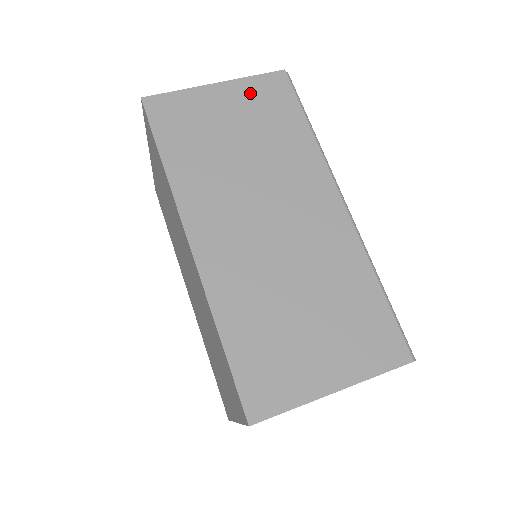
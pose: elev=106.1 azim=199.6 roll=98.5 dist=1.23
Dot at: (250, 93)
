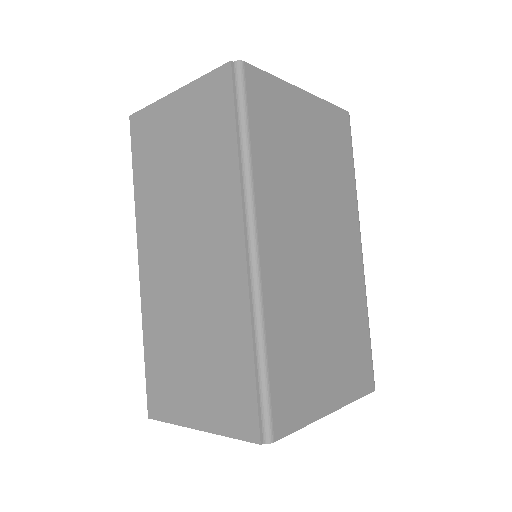
Dot at: (197, 101)
